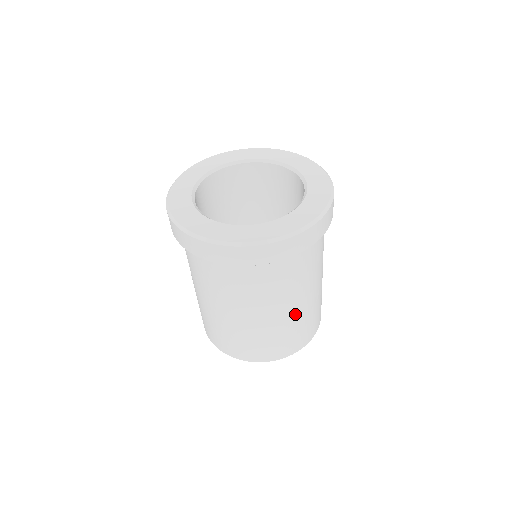
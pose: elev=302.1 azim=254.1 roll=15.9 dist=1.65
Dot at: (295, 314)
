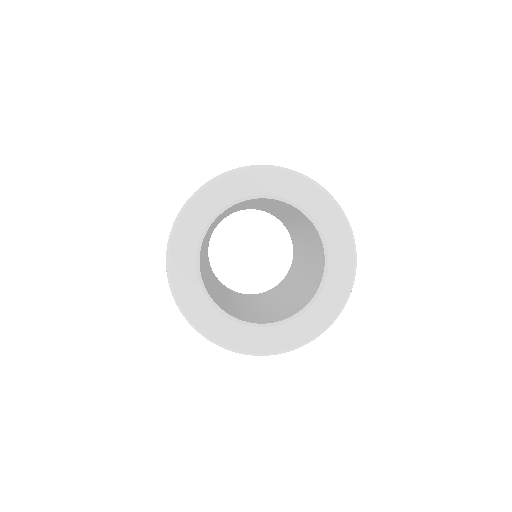
Dot at: occluded
